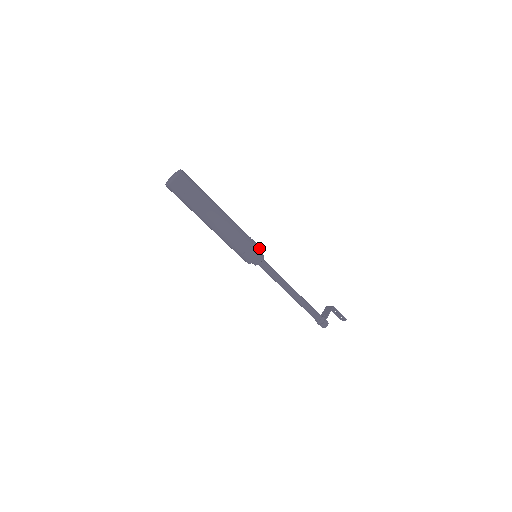
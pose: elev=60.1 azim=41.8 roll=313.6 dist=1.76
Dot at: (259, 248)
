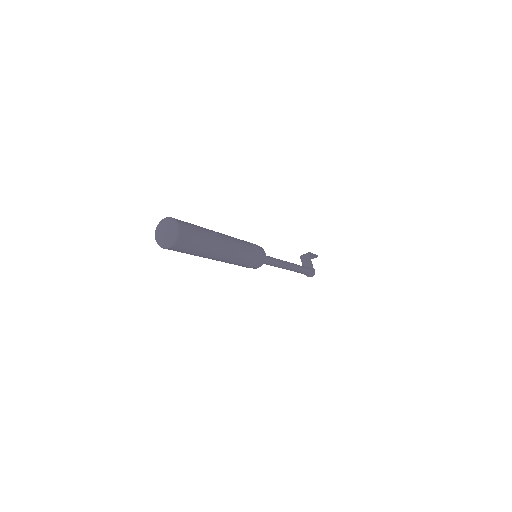
Dot at: (259, 247)
